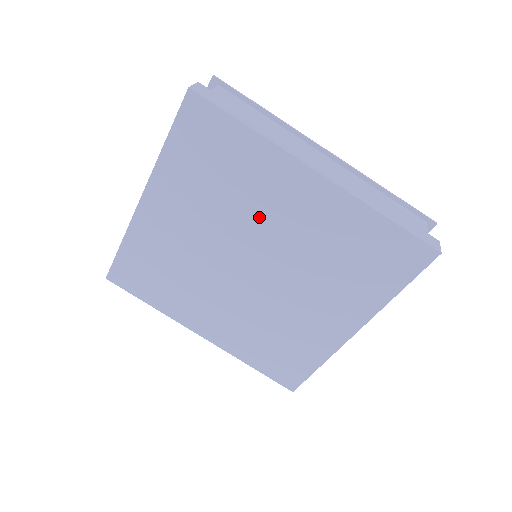
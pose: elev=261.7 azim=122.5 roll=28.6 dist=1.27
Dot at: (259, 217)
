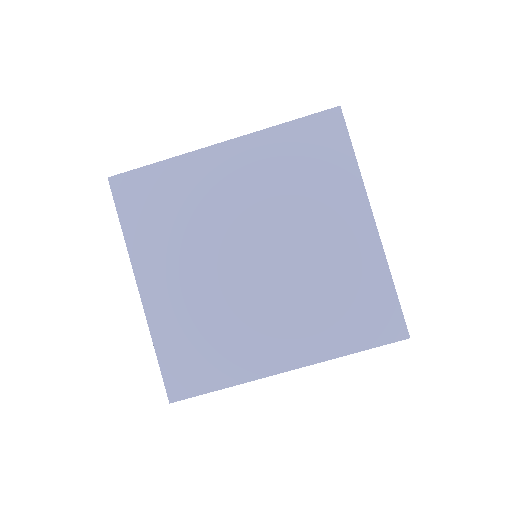
Dot at: (221, 210)
